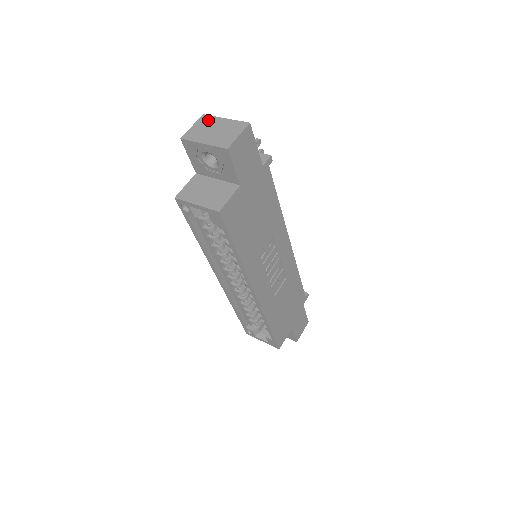
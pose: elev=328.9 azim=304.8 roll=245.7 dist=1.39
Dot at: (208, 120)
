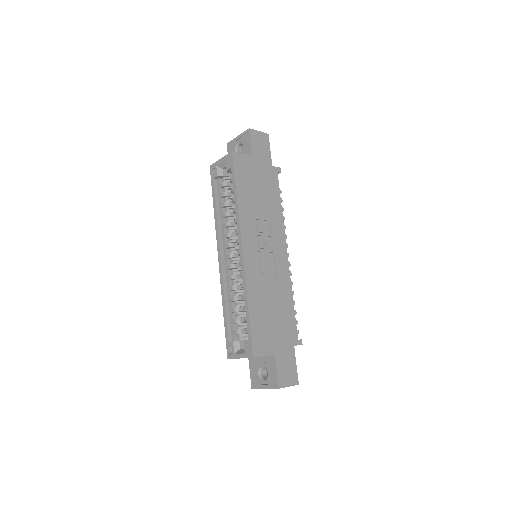
Dot at: occluded
